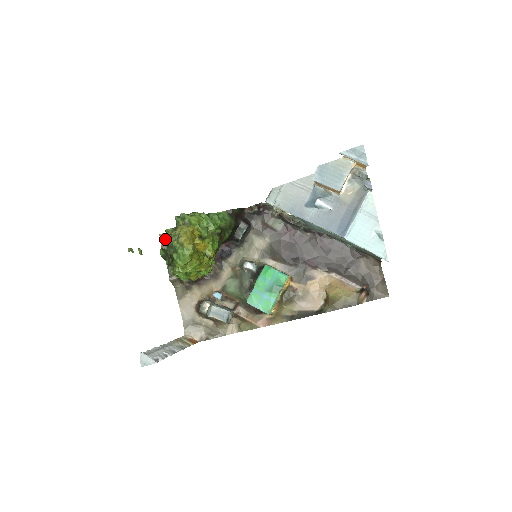
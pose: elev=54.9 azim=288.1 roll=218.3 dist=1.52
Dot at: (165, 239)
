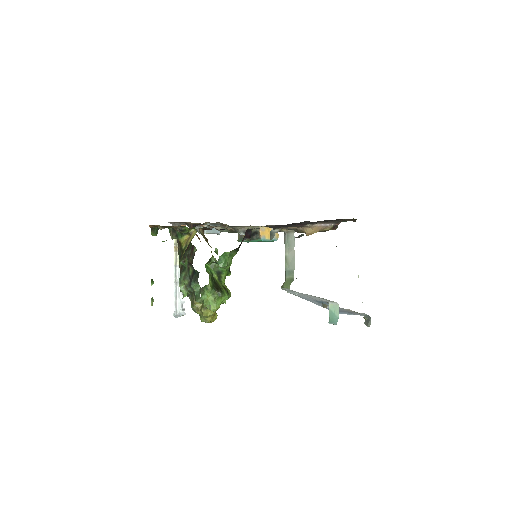
Dot at: occluded
